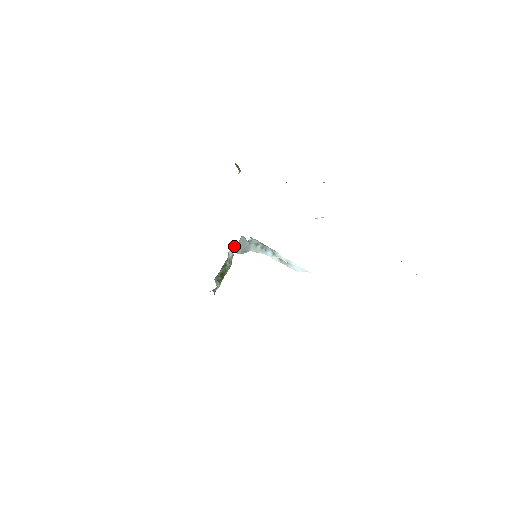
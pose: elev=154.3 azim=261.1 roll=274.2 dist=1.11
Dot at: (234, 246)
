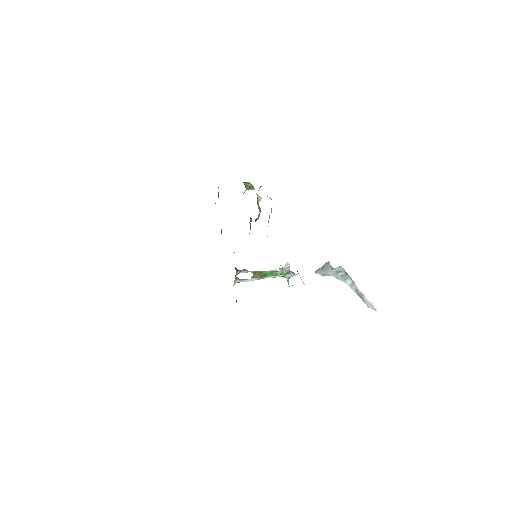
Dot at: (320, 268)
